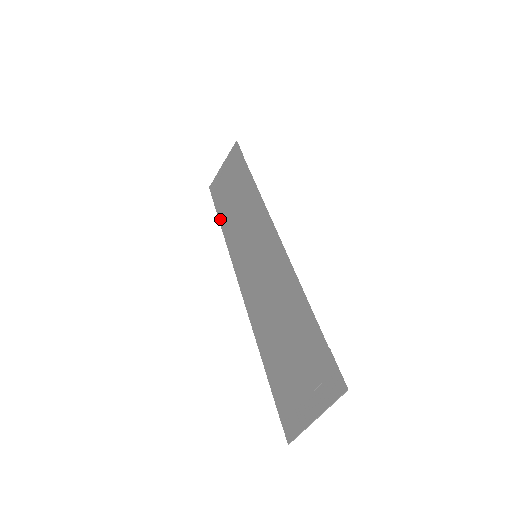
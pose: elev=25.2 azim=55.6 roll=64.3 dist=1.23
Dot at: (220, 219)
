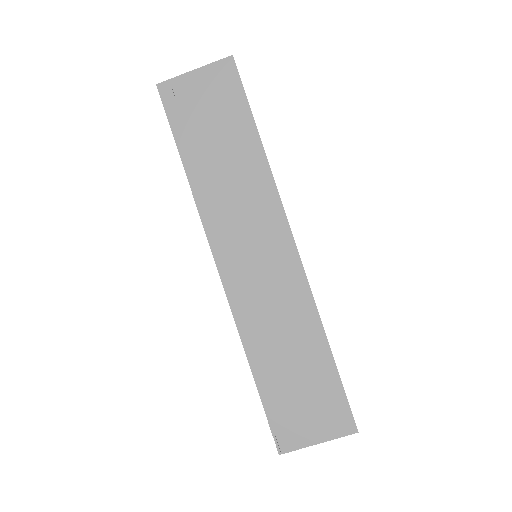
Dot at: (184, 160)
